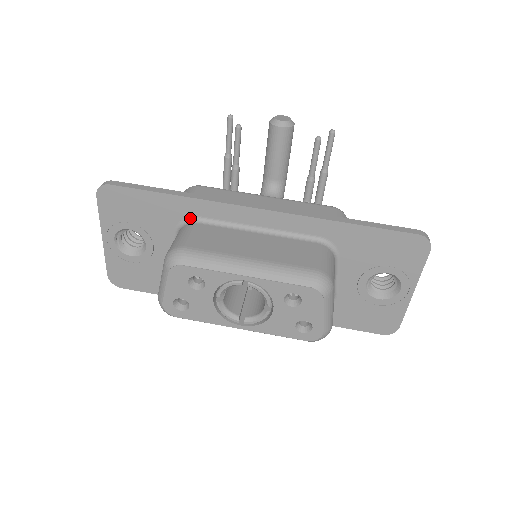
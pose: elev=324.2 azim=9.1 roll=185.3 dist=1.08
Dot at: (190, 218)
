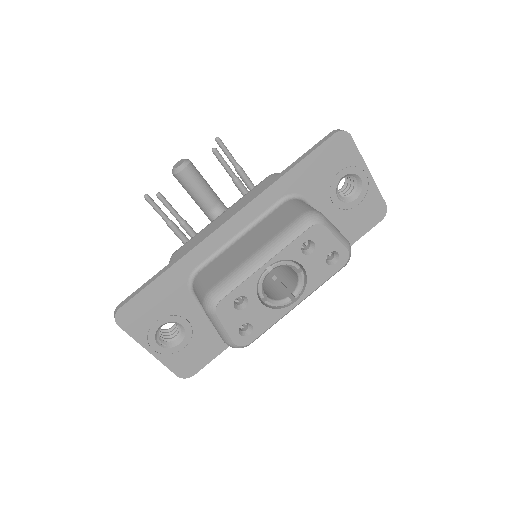
Dot at: (192, 274)
